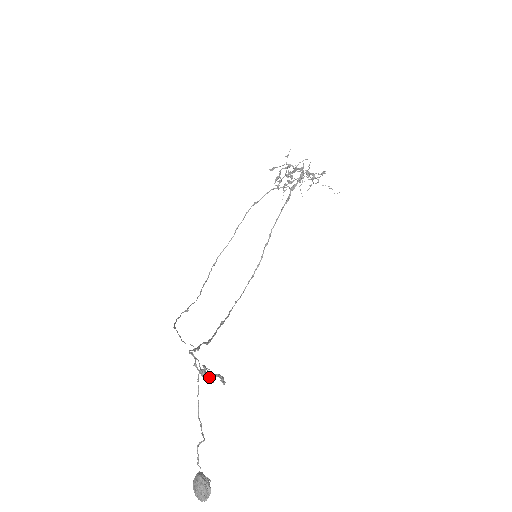
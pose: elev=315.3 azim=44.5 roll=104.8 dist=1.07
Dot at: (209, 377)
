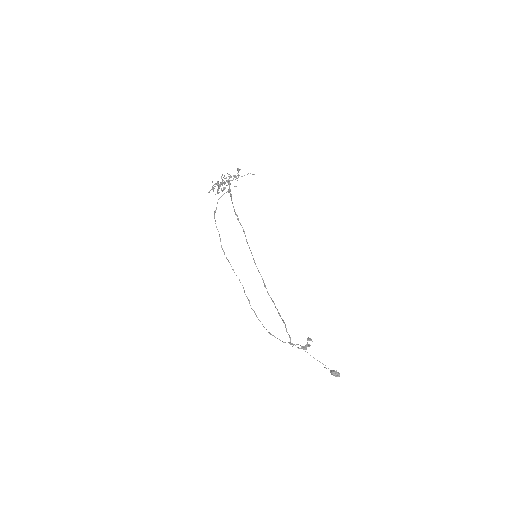
Dot at: (306, 346)
